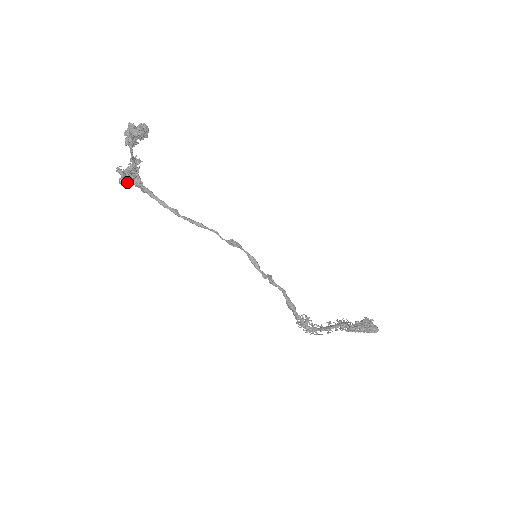
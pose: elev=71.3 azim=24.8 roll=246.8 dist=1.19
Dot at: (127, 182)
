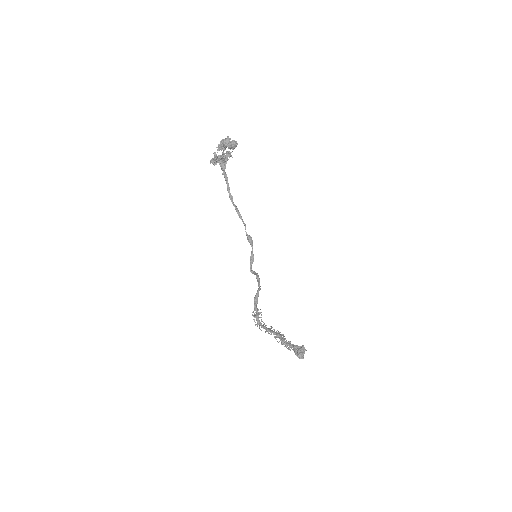
Dot at: (215, 163)
